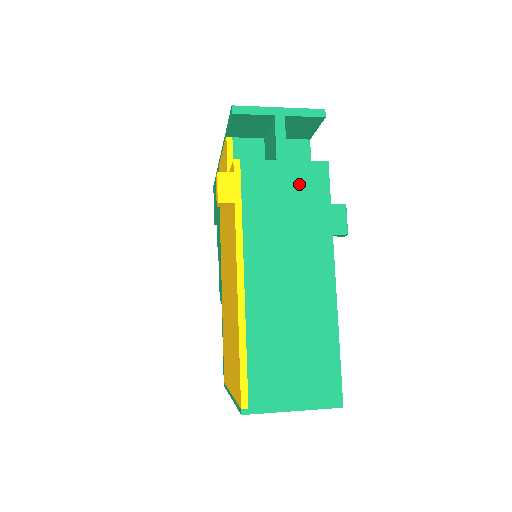
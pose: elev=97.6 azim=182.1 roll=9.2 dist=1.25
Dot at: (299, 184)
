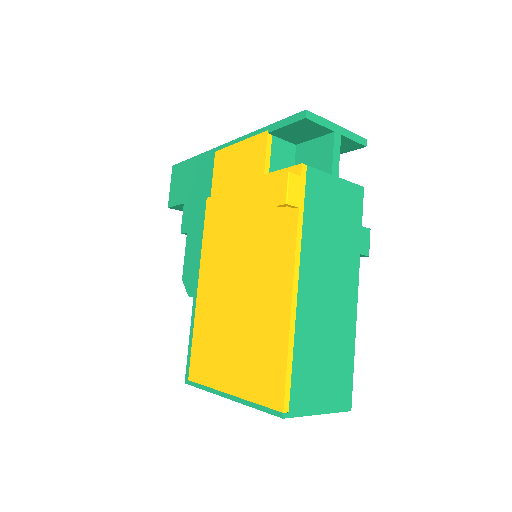
Dot at: (344, 202)
